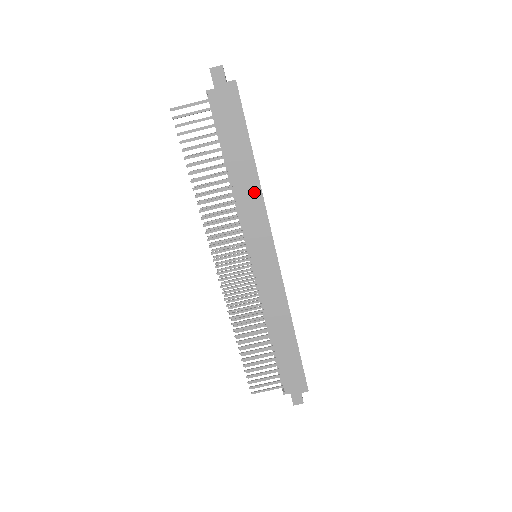
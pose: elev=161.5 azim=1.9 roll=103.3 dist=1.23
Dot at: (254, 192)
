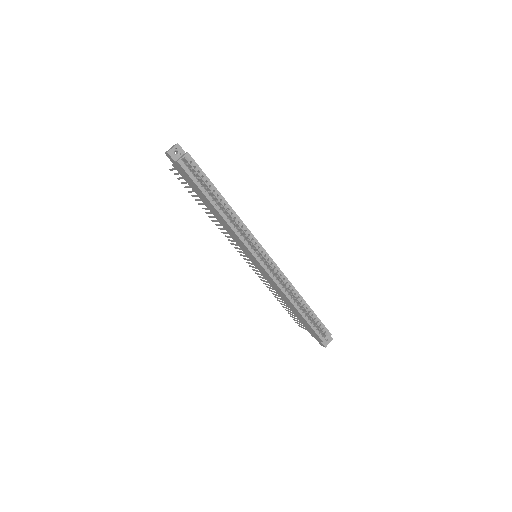
Dot at: (226, 225)
